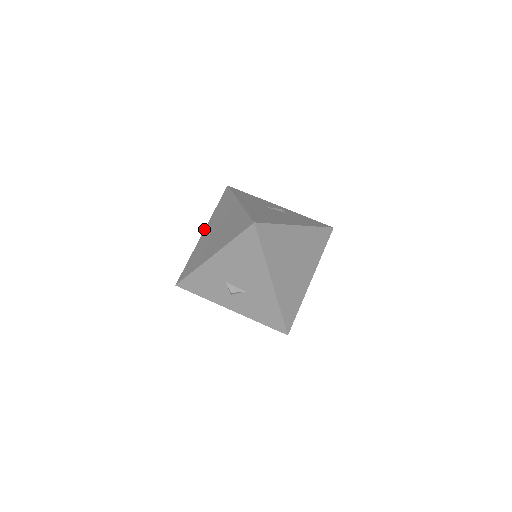
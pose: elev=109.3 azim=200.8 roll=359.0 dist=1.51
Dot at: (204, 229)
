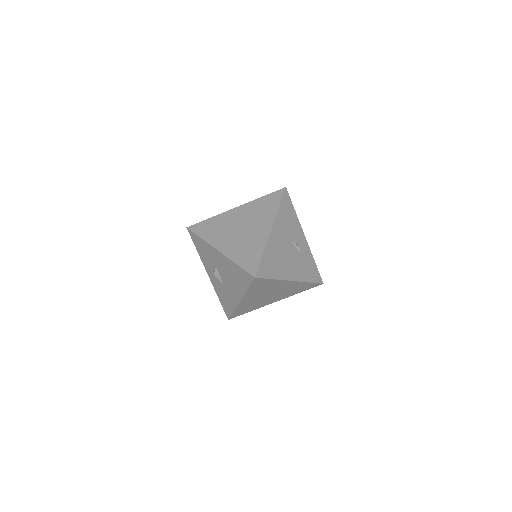
Dot at: (240, 205)
